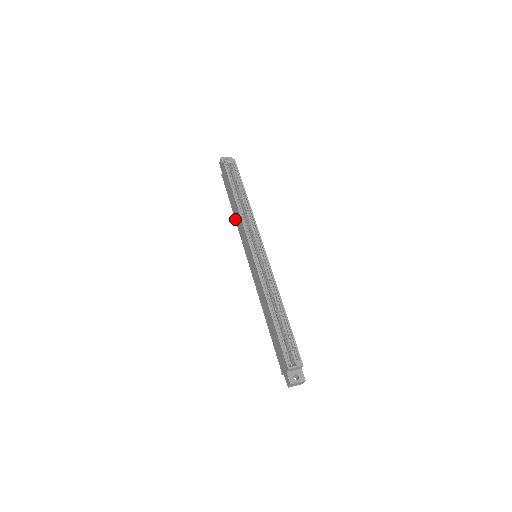
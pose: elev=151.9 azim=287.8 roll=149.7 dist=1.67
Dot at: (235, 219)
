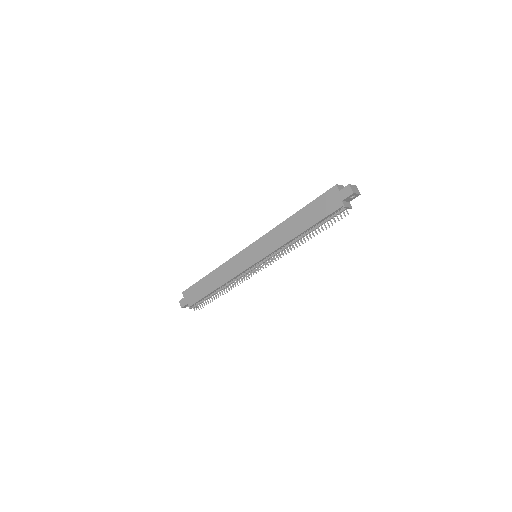
Dot at: (222, 284)
